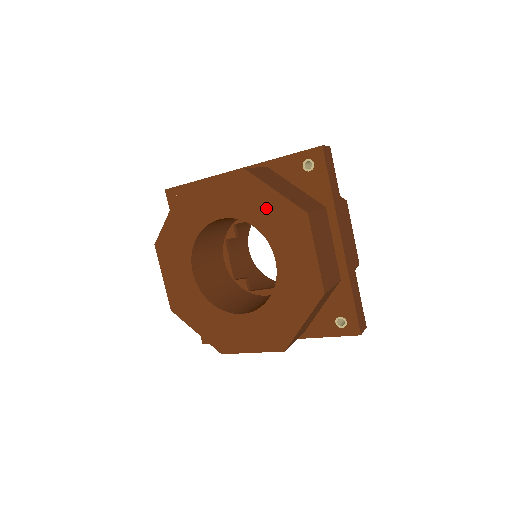
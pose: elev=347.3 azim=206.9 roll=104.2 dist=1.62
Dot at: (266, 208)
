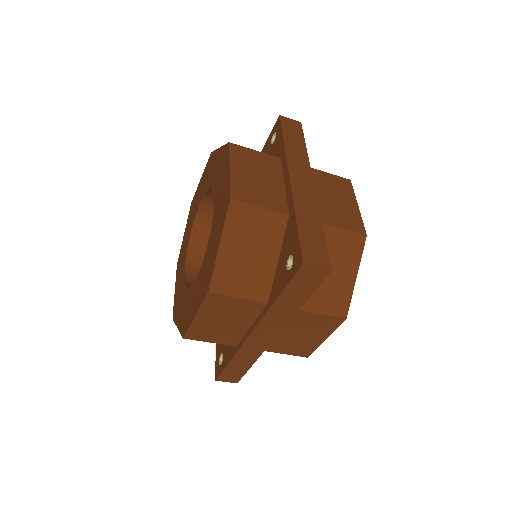
Dot at: (215, 167)
